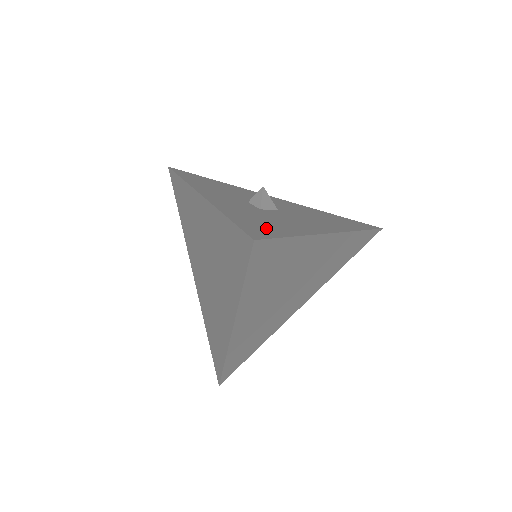
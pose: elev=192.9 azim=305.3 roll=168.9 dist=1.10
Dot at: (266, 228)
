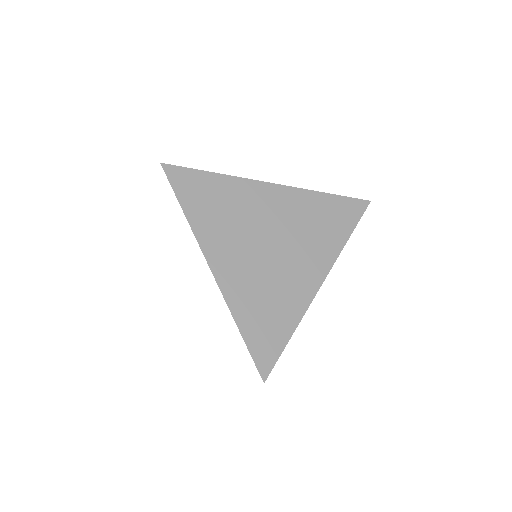
Dot at: occluded
